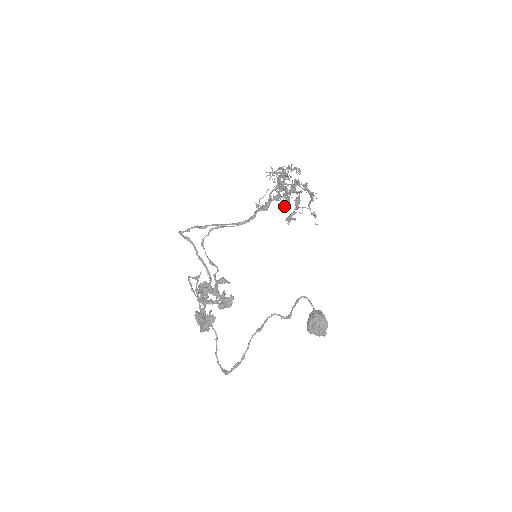
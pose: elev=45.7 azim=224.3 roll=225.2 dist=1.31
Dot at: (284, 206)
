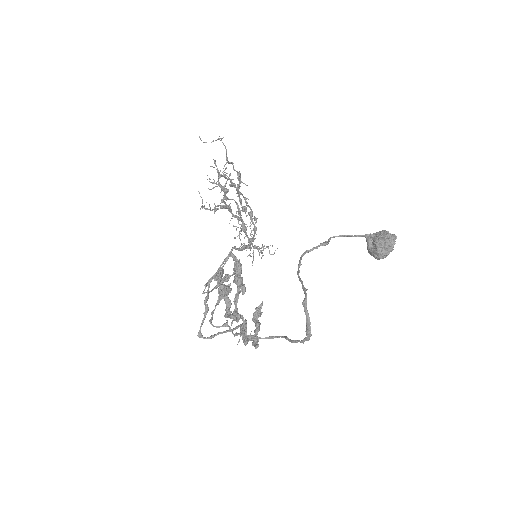
Dot at: (214, 181)
